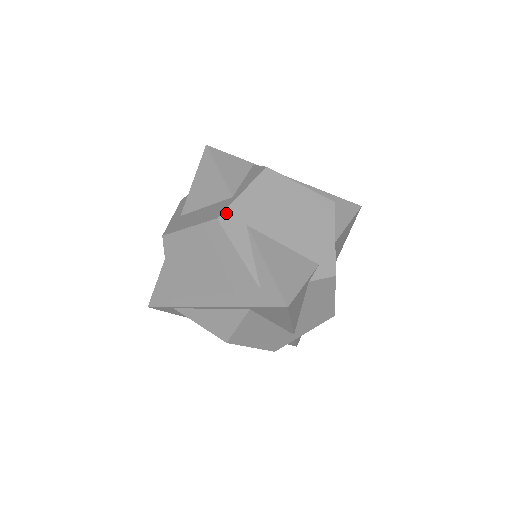
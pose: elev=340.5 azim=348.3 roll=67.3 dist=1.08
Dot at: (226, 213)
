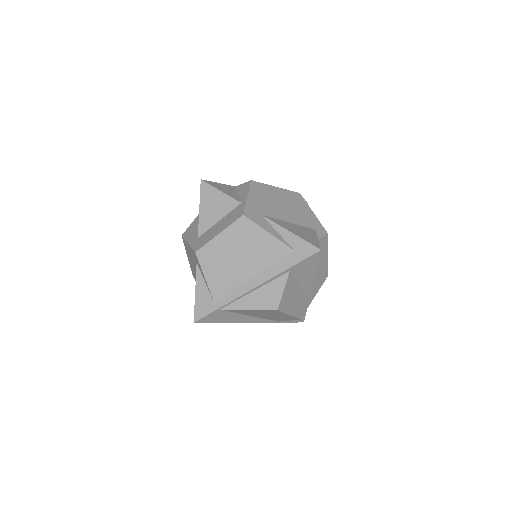
Dot at: (246, 211)
